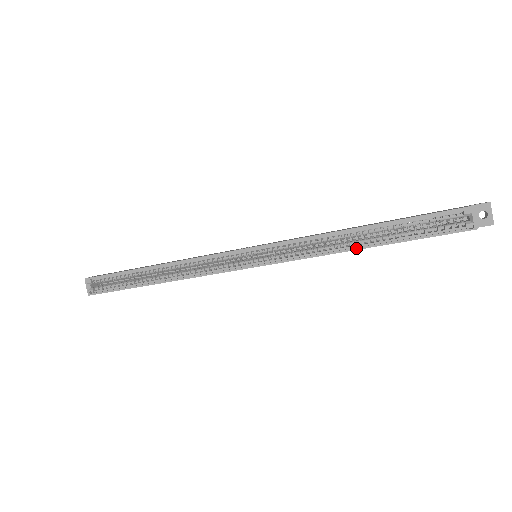
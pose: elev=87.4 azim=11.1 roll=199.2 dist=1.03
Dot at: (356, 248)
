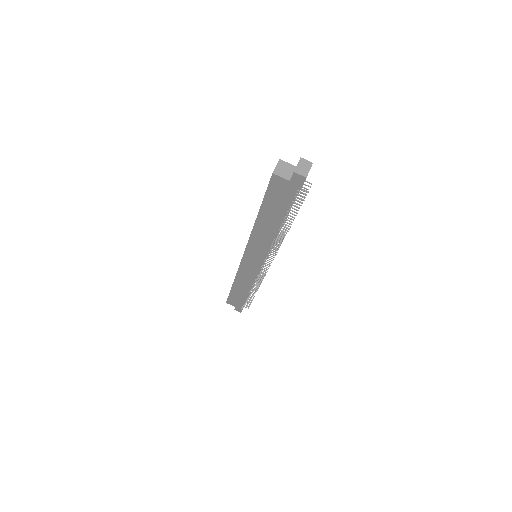
Dot at: (256, 220)
